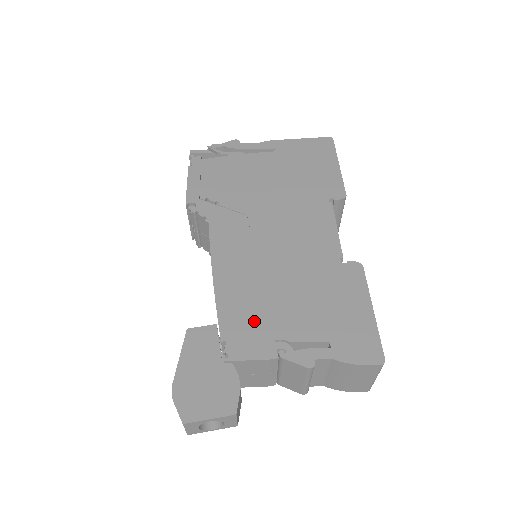
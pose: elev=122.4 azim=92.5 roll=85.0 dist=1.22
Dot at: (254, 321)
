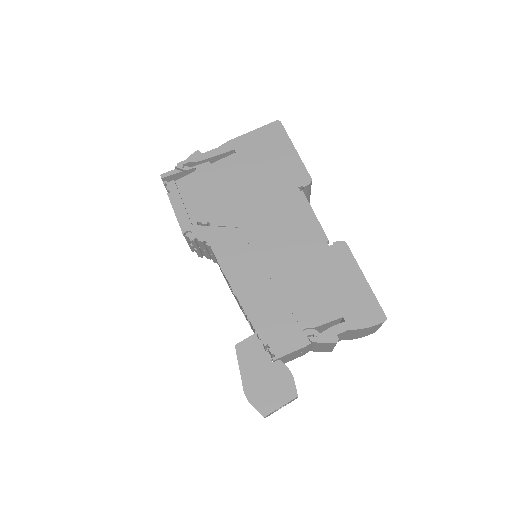
Dot at: (282, 320)
